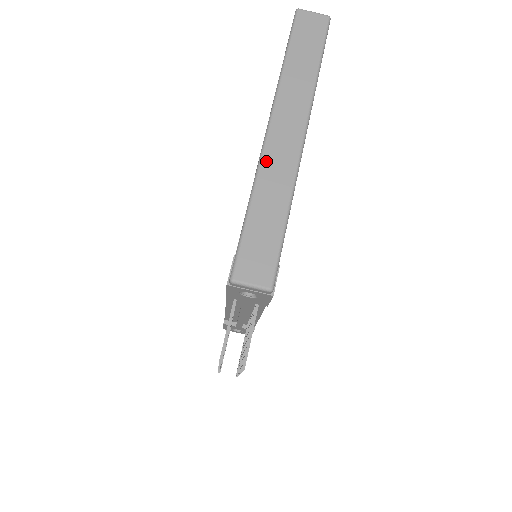
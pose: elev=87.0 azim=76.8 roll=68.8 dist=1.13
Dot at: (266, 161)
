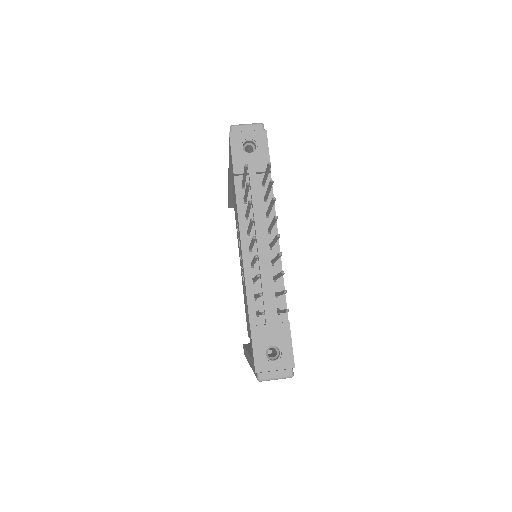
Dot at: occluded
